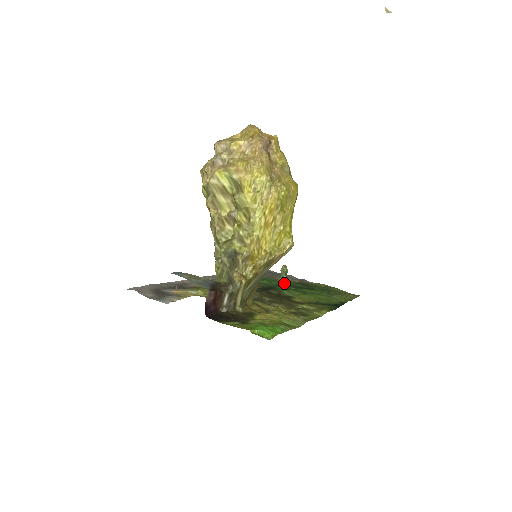
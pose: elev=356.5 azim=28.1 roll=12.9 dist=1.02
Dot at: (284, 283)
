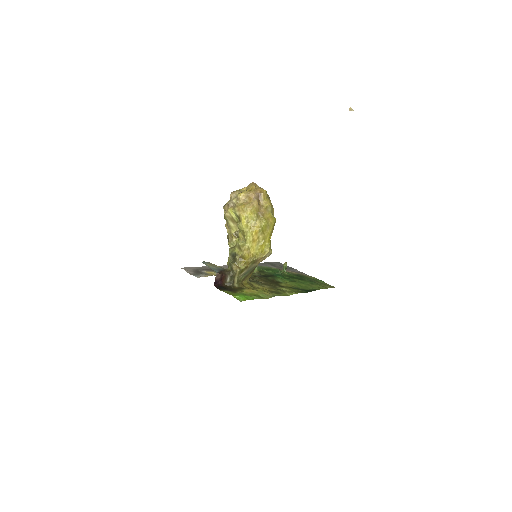
Dot at: (283, 274)
